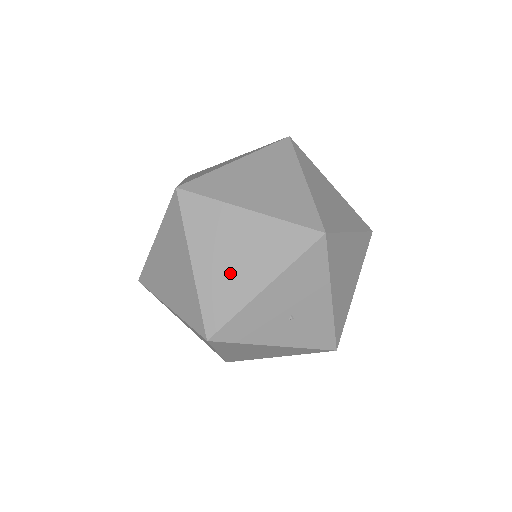
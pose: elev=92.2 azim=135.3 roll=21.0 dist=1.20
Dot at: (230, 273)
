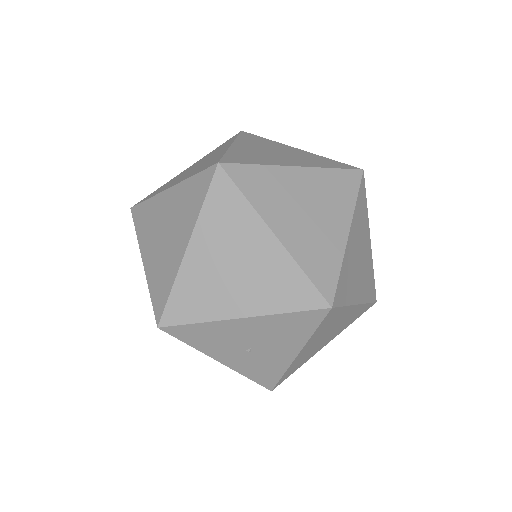
Dot at: (218, 282)
